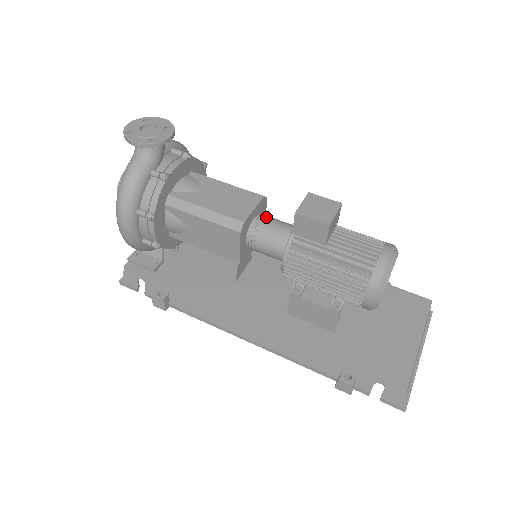
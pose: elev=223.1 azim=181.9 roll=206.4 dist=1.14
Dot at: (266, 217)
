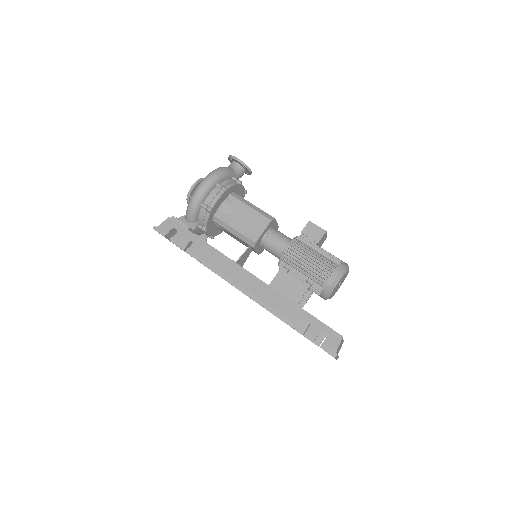
Dot at: occluded
